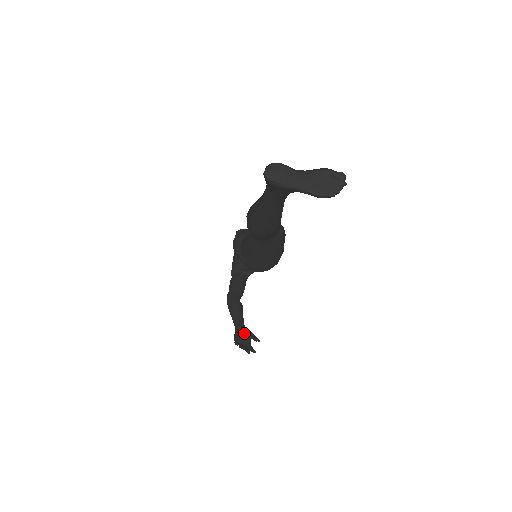
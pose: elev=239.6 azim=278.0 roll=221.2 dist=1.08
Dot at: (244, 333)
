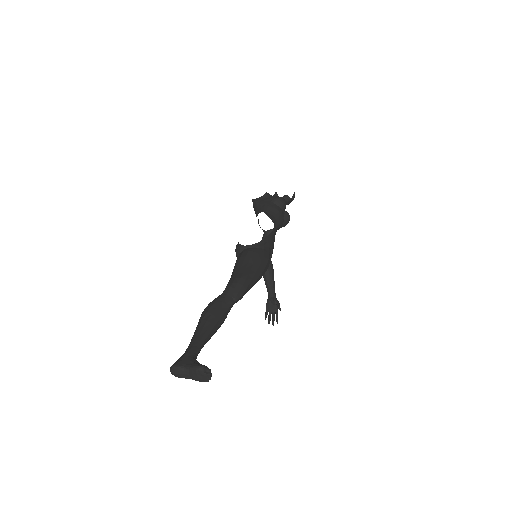
Dot at: (272, 302)
